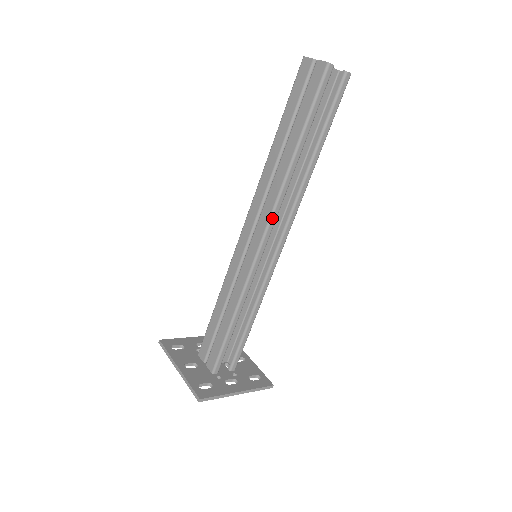
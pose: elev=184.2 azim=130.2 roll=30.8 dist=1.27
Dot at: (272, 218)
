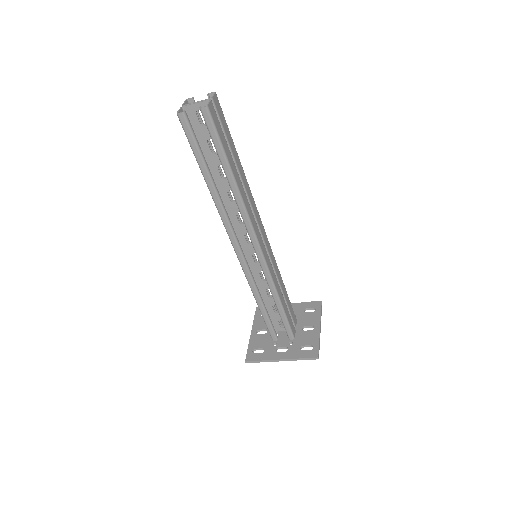
Dot at: (229, 235)
